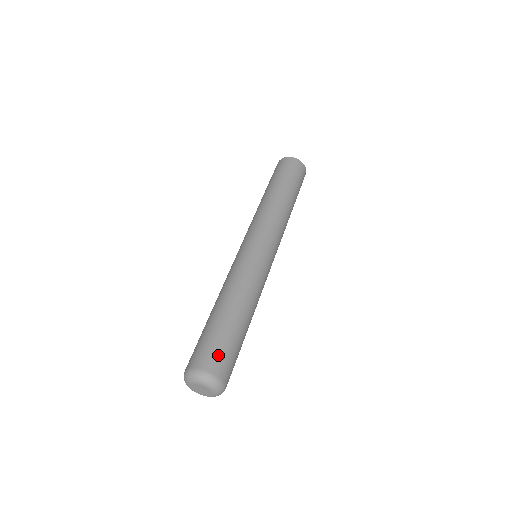
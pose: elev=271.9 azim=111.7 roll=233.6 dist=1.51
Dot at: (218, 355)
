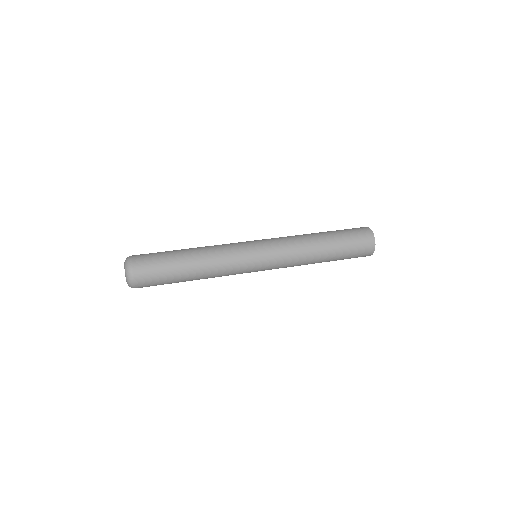
Dot at: (147, 258)
